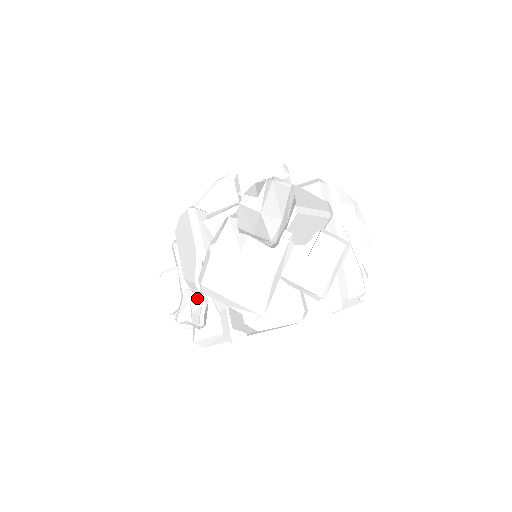
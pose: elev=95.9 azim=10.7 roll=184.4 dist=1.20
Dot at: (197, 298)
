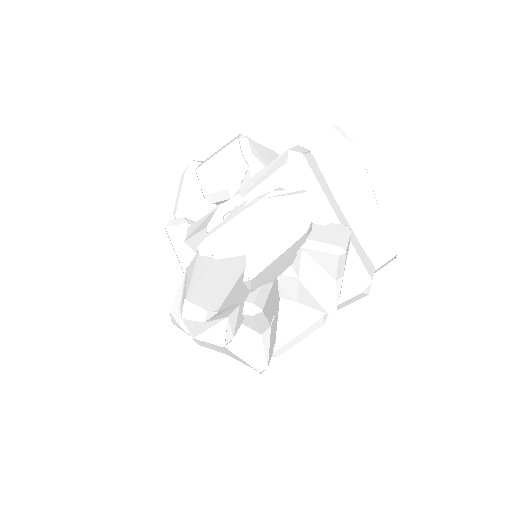
Dot at: occluded
